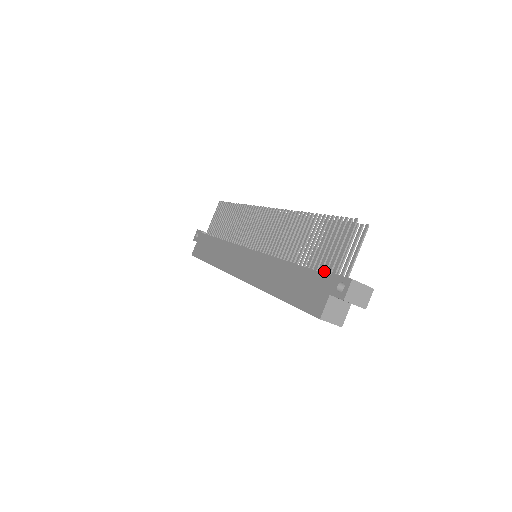
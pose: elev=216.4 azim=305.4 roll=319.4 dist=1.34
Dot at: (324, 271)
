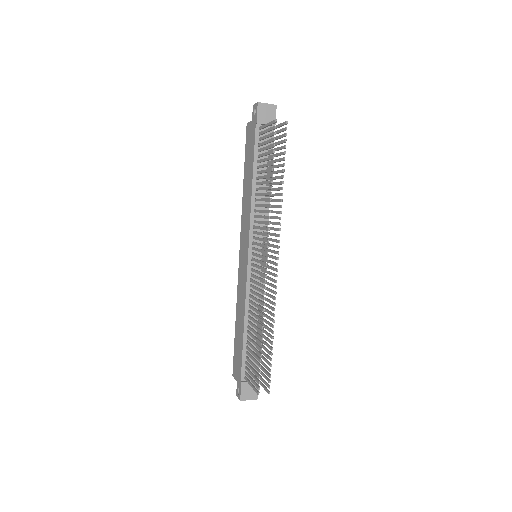
Dot at: (245, 368)
